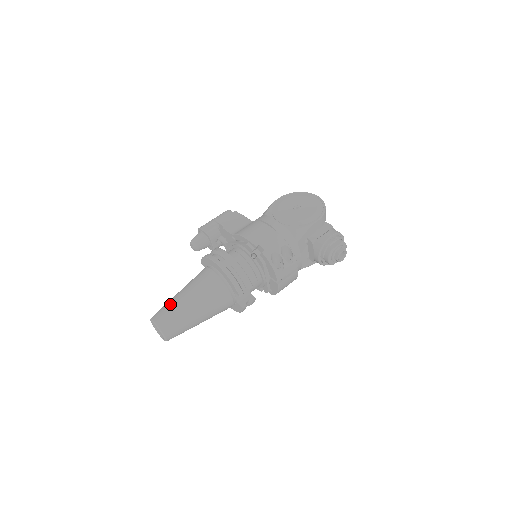
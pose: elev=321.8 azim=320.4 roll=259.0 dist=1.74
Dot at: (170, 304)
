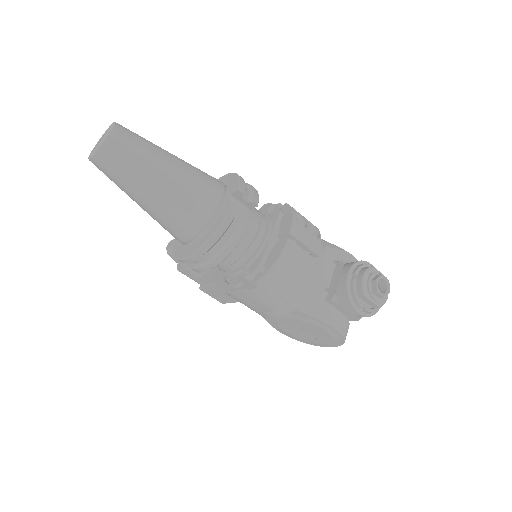
Dot at: occluded
